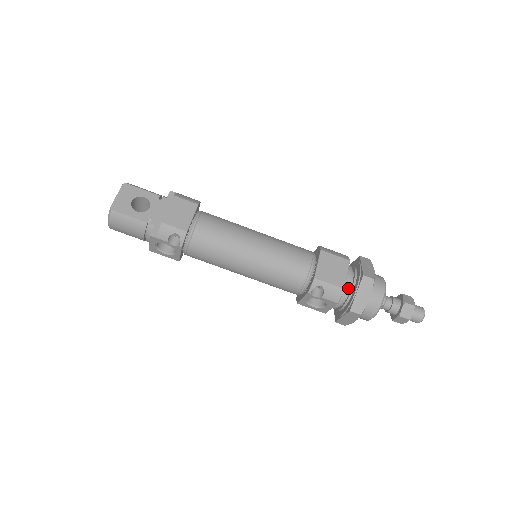
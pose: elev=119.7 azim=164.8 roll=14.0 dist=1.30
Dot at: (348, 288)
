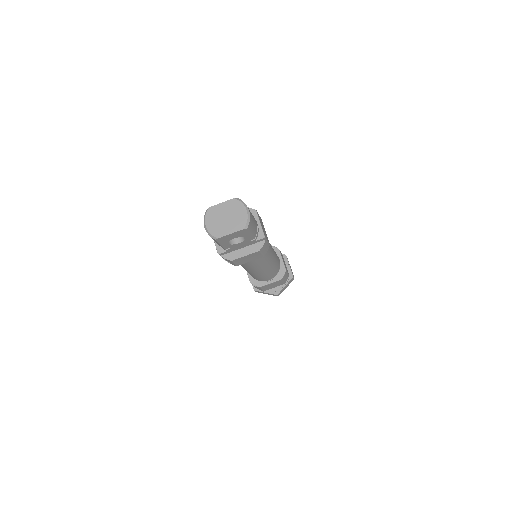
Dot at: occluded
